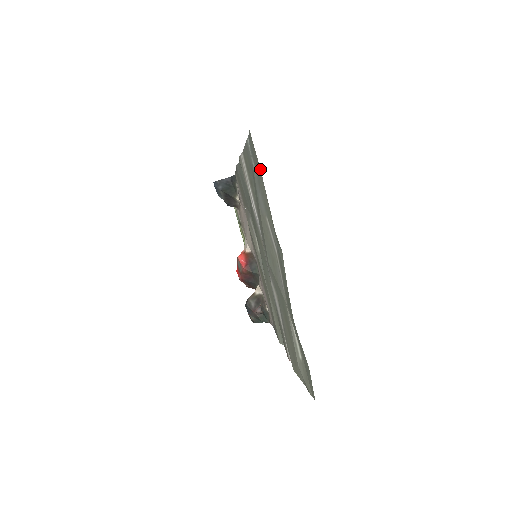
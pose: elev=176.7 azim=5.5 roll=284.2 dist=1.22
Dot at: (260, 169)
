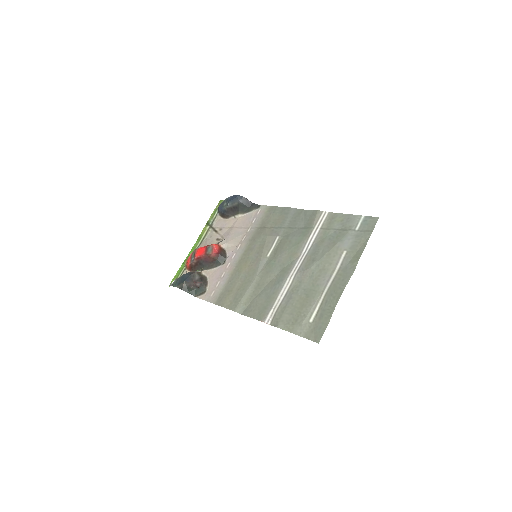
Dot at: (371, 233)
